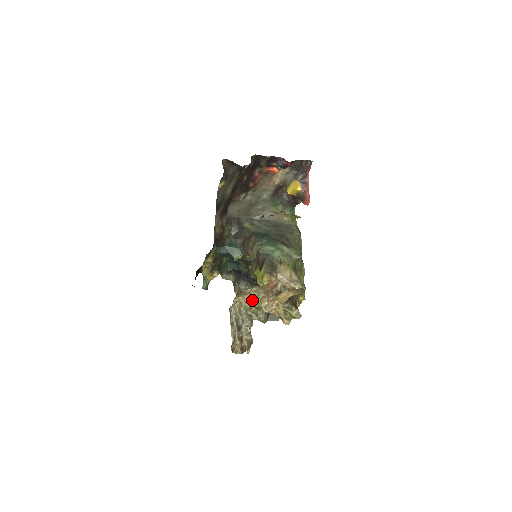
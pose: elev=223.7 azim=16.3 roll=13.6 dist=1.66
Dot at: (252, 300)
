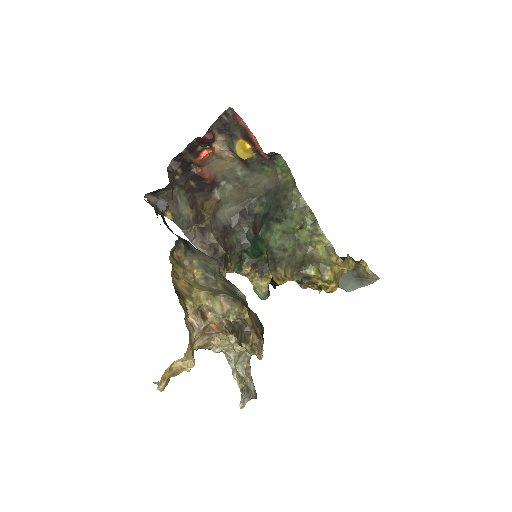
Dot at: (226, 341)
